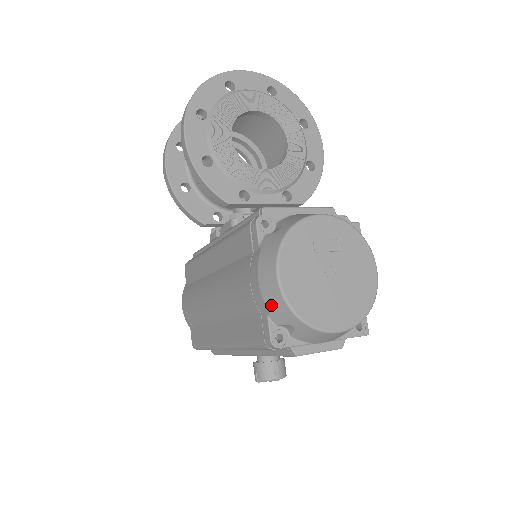
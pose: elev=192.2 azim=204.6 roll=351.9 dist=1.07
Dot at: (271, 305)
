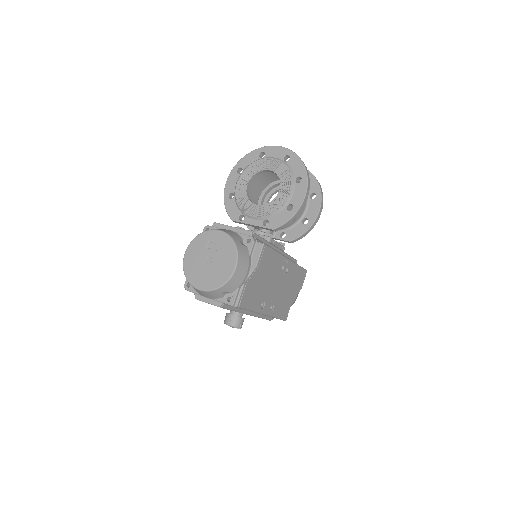
Dot at: occluded
